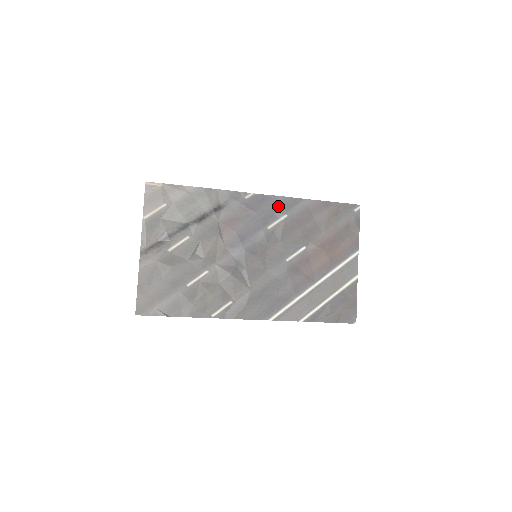
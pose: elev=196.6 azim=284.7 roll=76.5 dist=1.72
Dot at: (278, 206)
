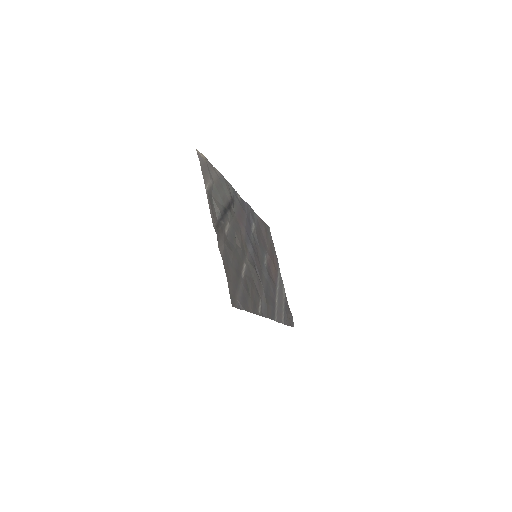
Dot at: (250, 213)
